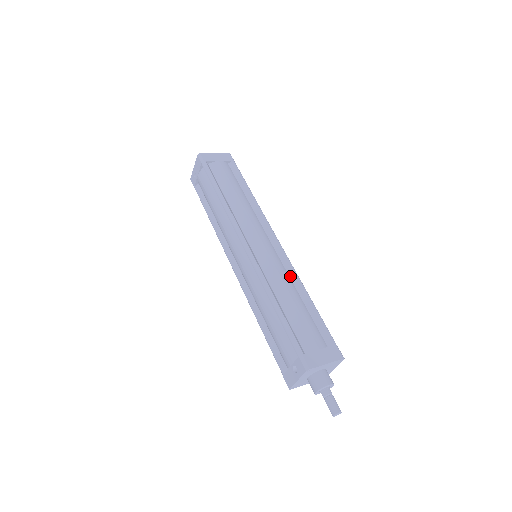
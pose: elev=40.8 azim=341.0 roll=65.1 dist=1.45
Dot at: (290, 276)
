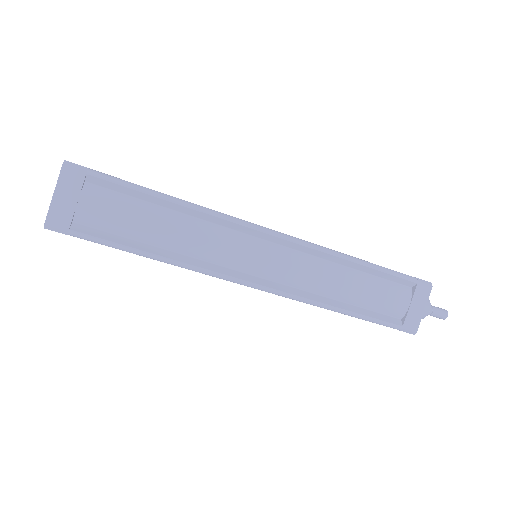
Dot at: (321, 258)
